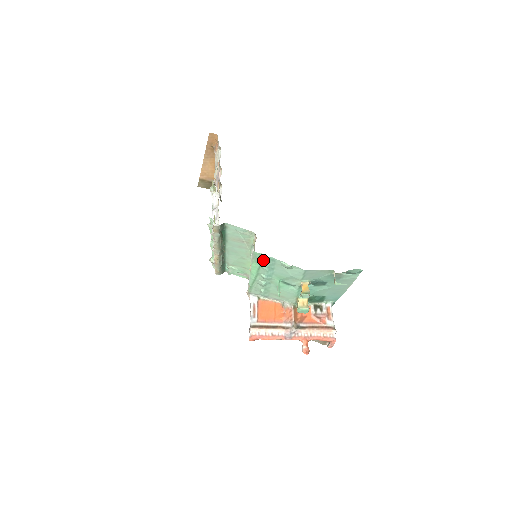
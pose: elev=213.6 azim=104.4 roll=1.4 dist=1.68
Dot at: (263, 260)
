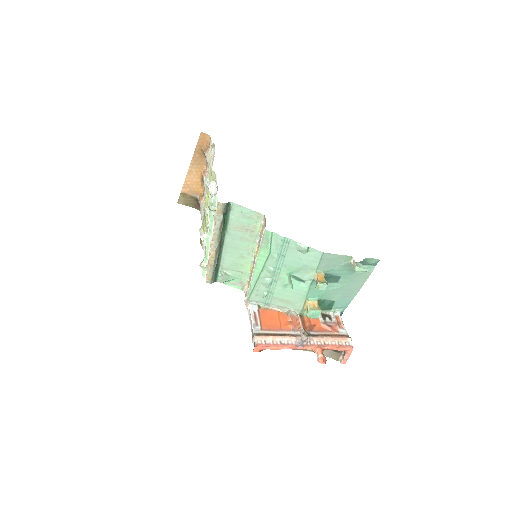
Dot at: (275, 243)
